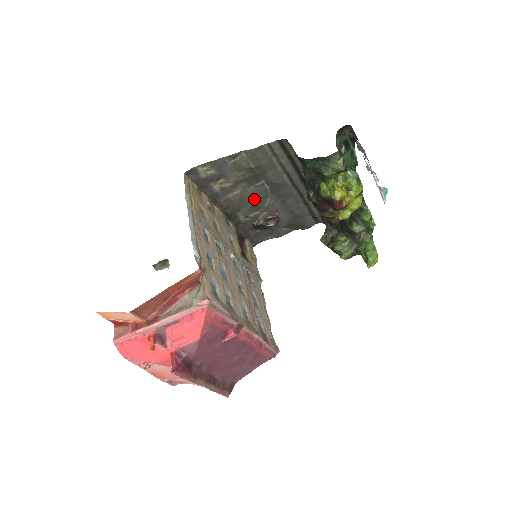
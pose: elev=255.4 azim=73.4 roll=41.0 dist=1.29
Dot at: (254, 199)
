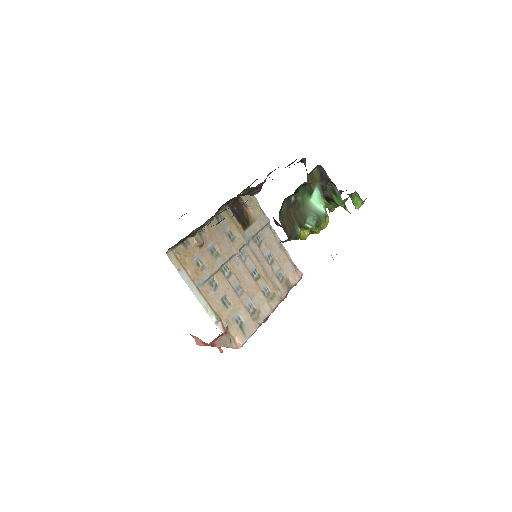
Dot at: occluded
